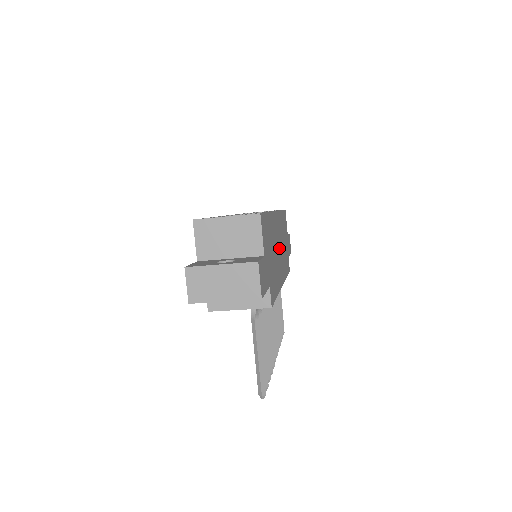
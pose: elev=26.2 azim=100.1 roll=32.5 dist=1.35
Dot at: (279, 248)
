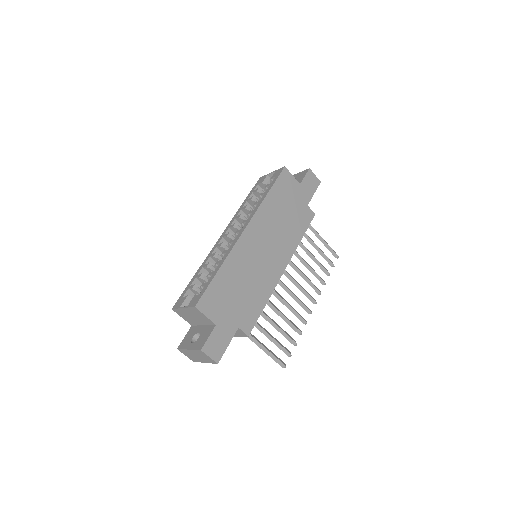
Dot at: (265, 250)
